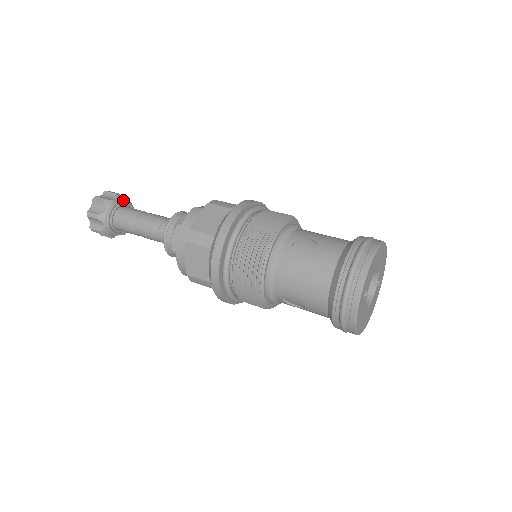
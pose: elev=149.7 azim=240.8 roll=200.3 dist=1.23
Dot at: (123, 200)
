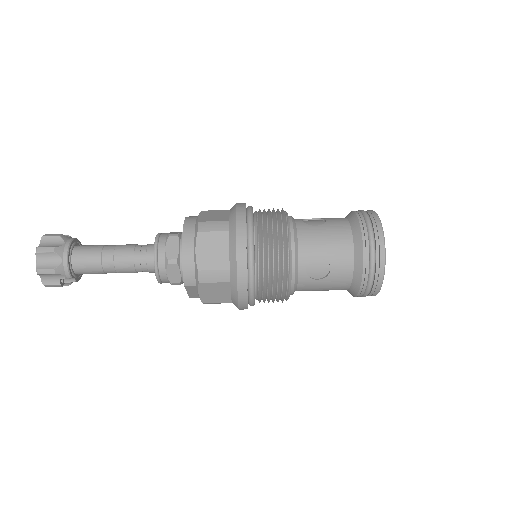
Dot at: occluded
